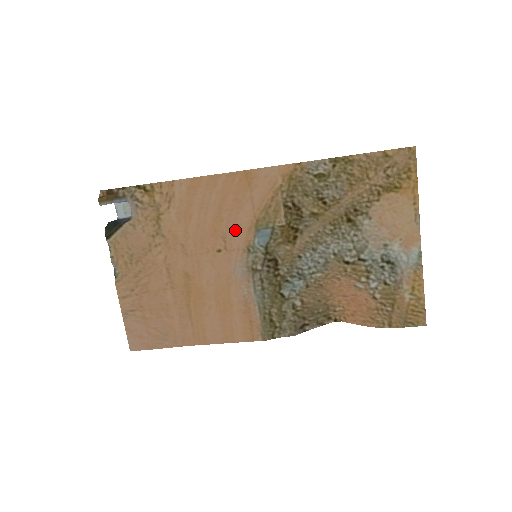
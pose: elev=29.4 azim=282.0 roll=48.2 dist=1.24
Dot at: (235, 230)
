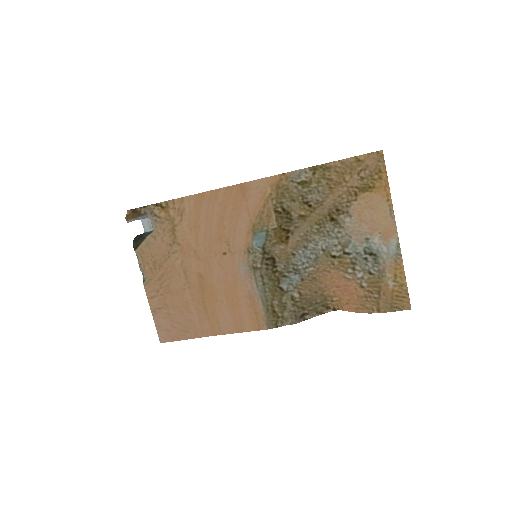
Dot at: (236, 235)
